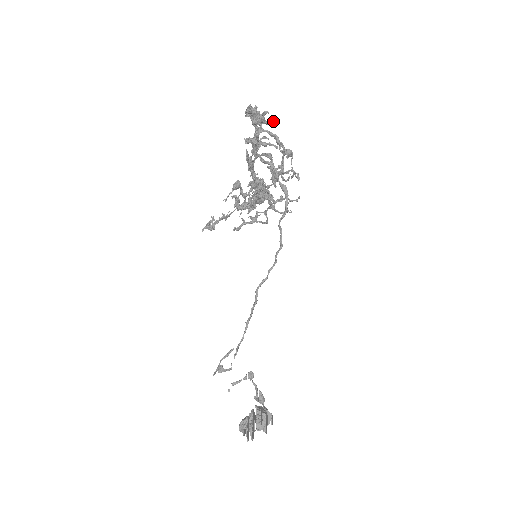
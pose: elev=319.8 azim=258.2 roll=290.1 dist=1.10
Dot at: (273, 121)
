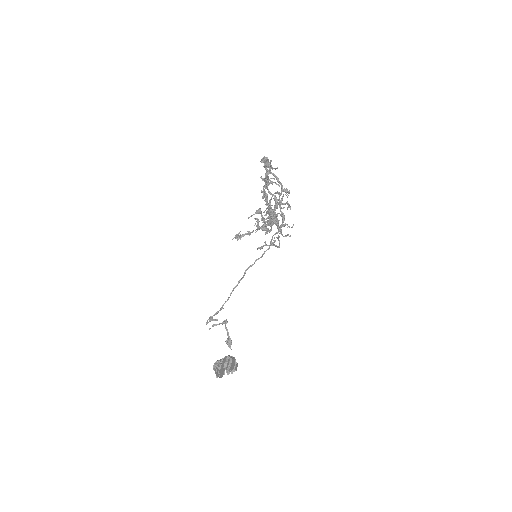
Dot at: (277, 168)
